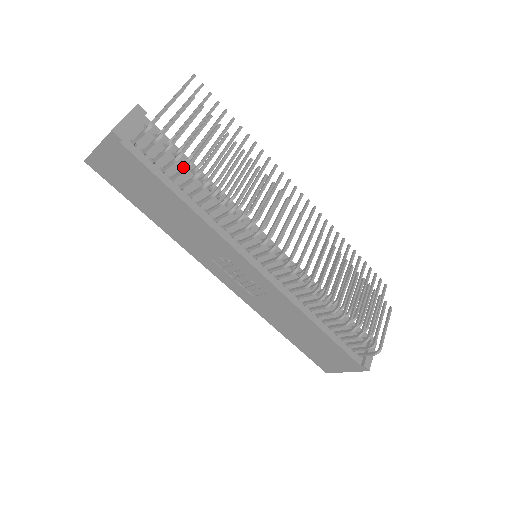
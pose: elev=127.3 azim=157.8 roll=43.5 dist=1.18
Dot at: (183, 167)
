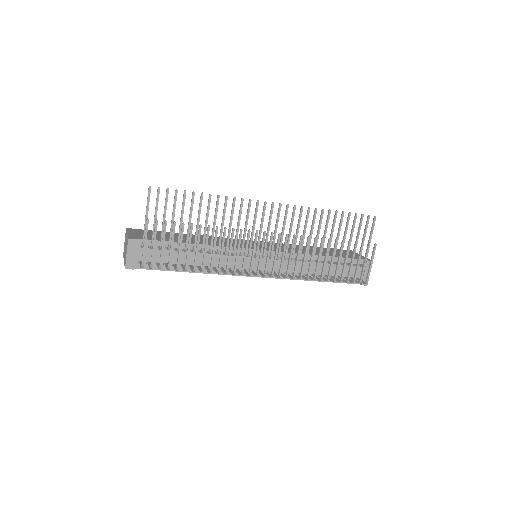
Dot at: (177, 251)
